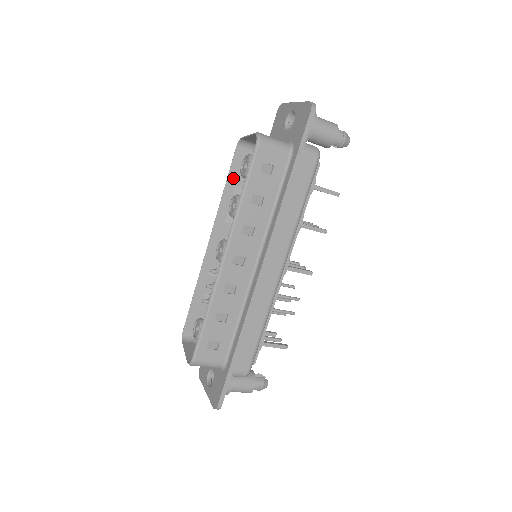
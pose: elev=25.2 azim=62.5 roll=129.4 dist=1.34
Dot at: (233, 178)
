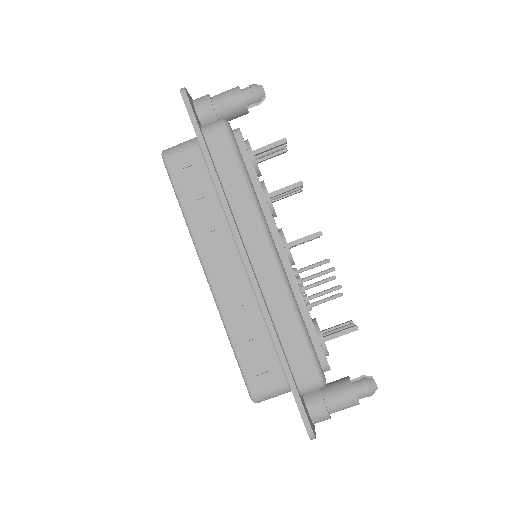
Dot at: occluded
